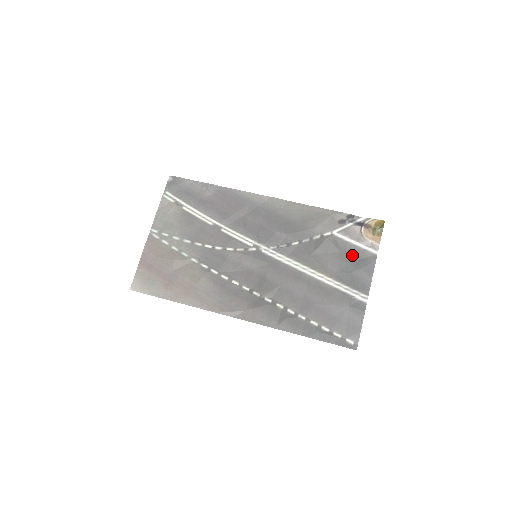
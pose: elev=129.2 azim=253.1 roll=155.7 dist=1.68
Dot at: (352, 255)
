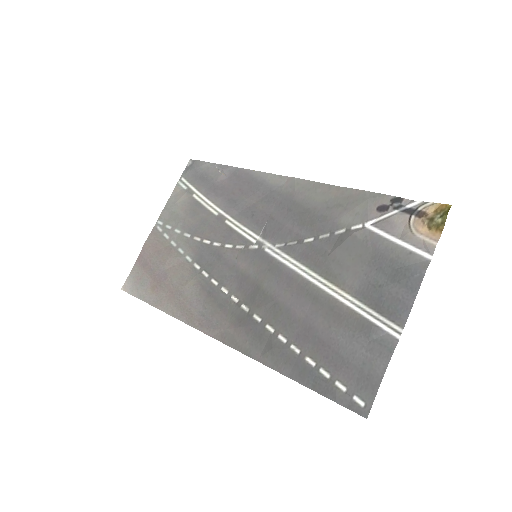
Dot at: (388, 260)
